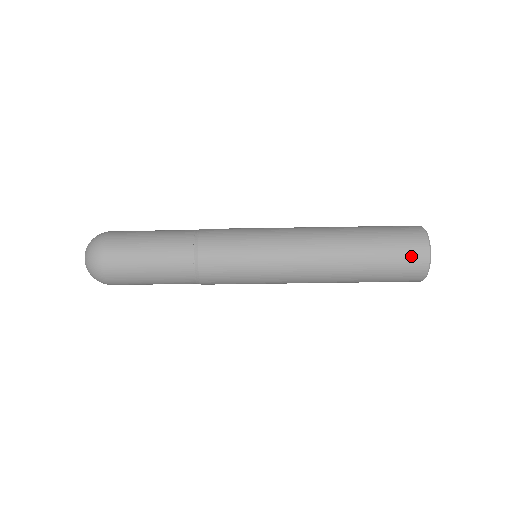
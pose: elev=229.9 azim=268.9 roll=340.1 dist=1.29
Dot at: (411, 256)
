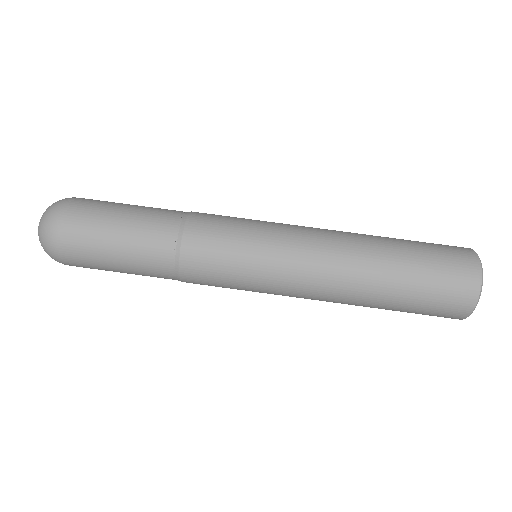
Dot at: (457, 275)
